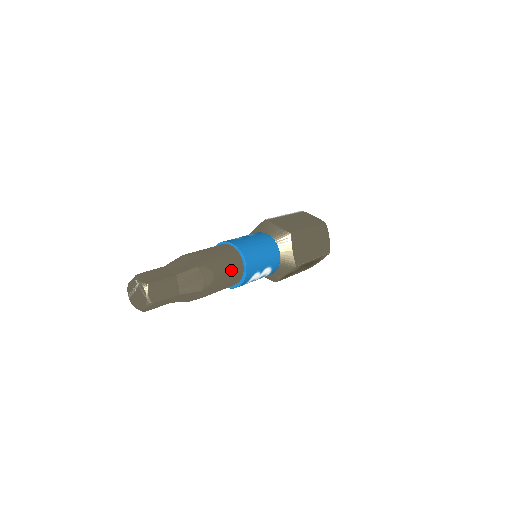
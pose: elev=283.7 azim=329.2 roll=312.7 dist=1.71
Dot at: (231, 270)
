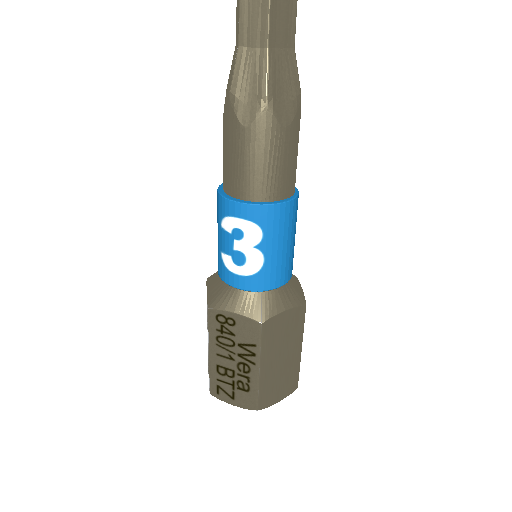
Dot at: (282, 169)
